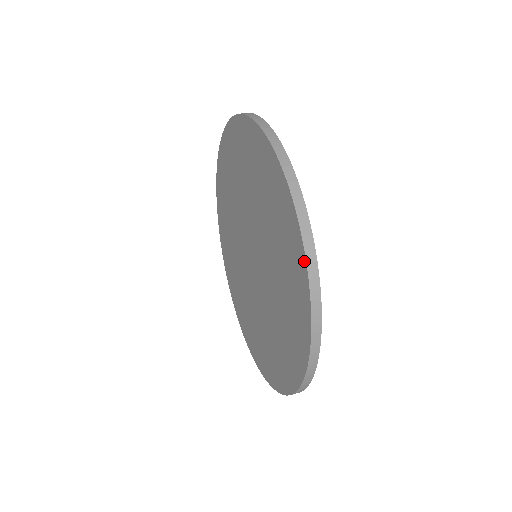
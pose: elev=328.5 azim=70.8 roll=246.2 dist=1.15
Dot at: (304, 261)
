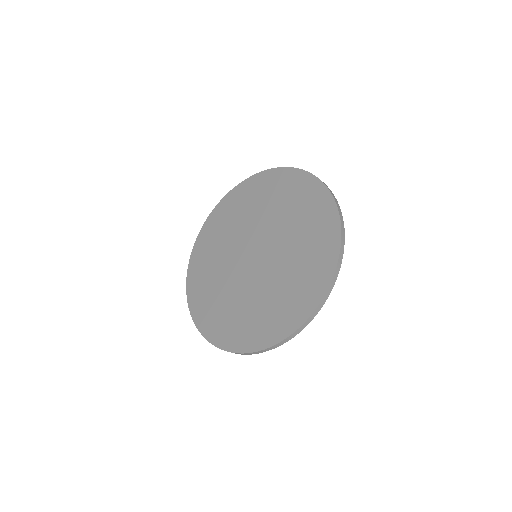
Dot at: (332, 199)
